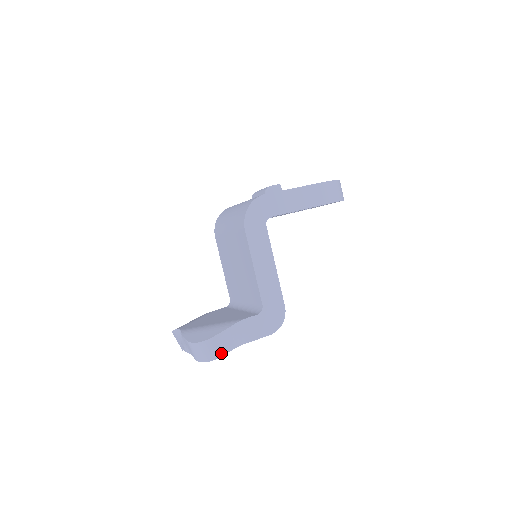
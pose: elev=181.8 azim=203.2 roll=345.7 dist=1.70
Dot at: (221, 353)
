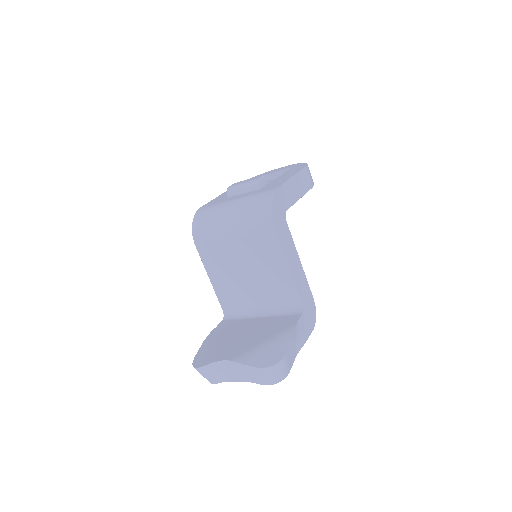
Dot at: (290, 367)
